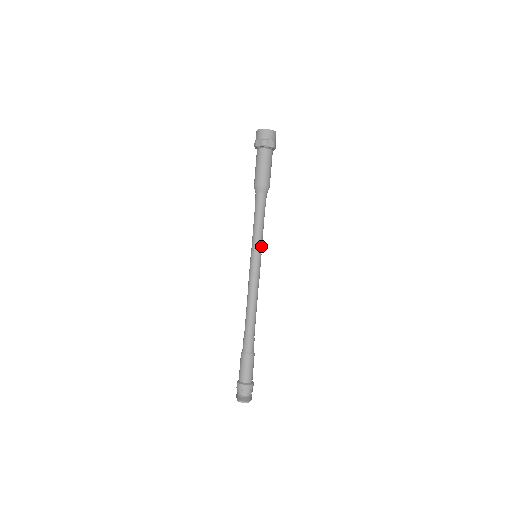
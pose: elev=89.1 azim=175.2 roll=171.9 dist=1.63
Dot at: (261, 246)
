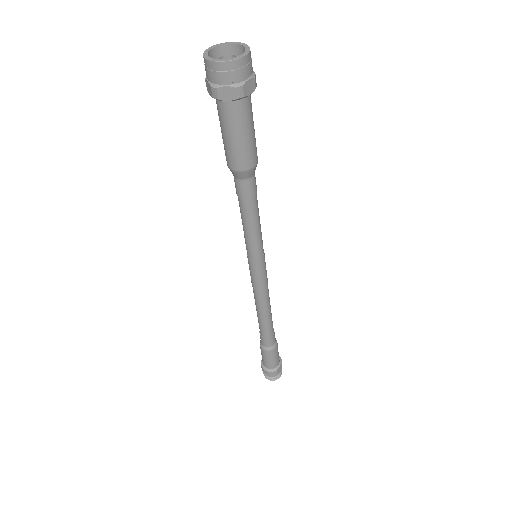
Dot at: (258, 249)
